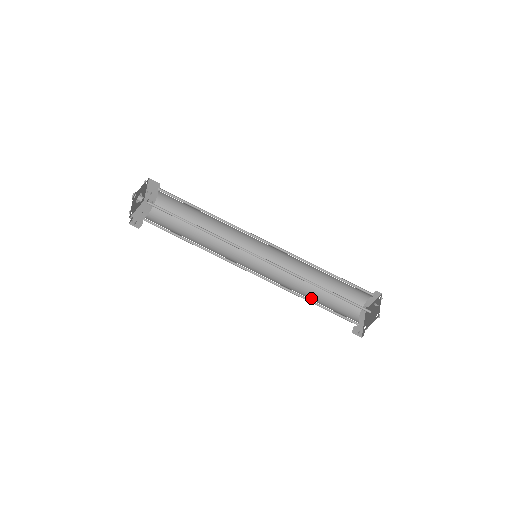
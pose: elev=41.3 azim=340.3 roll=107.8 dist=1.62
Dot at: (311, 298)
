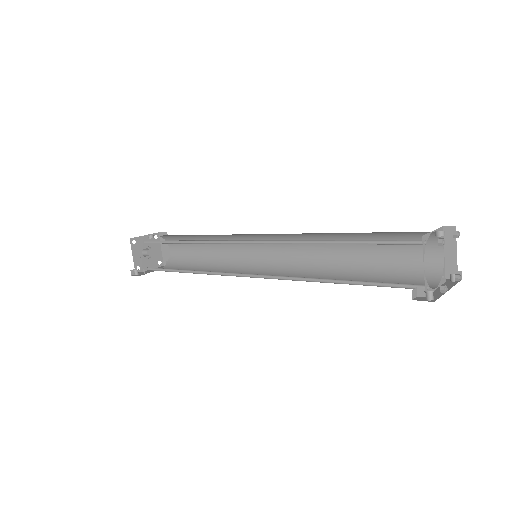
Dot at: occluded
